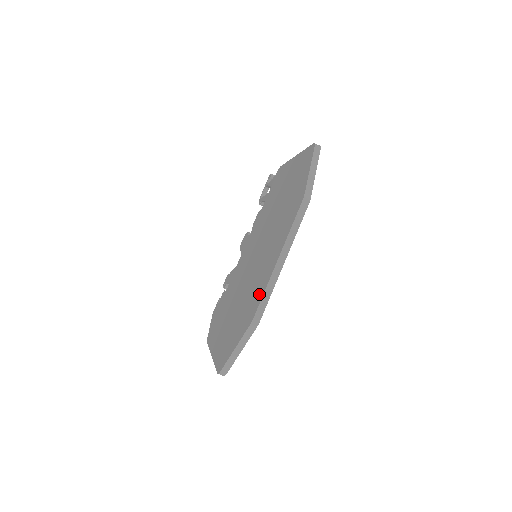
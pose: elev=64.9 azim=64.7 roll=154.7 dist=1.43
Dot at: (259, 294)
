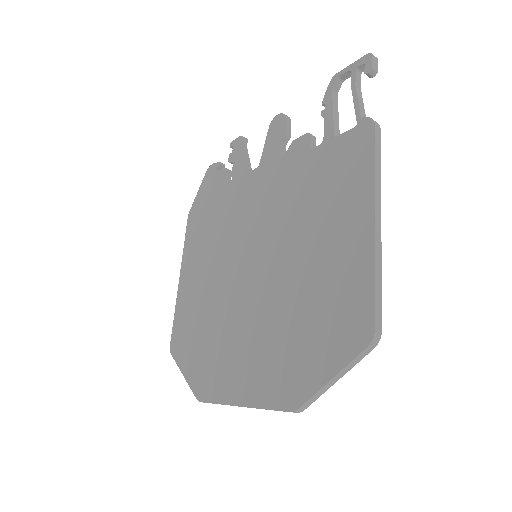
Dot at: (215, 386)
